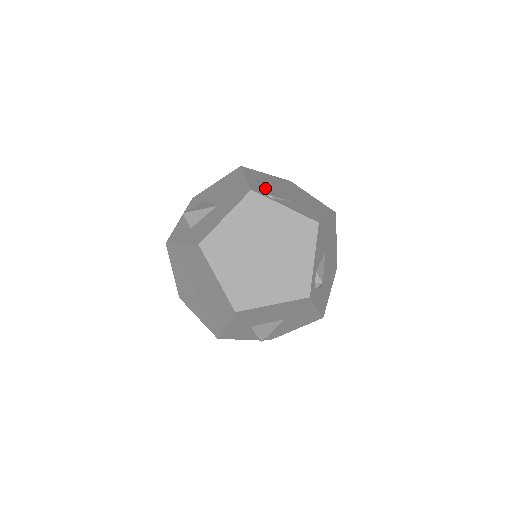
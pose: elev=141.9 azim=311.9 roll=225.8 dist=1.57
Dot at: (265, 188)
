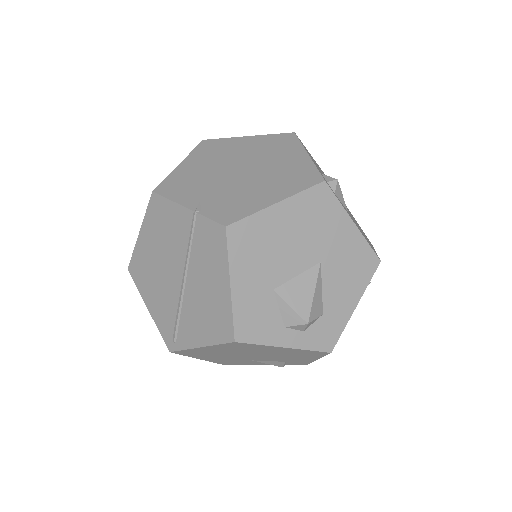
Dot at: occluded
